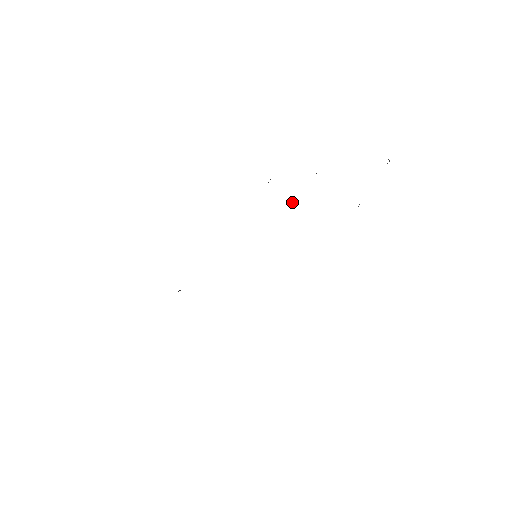
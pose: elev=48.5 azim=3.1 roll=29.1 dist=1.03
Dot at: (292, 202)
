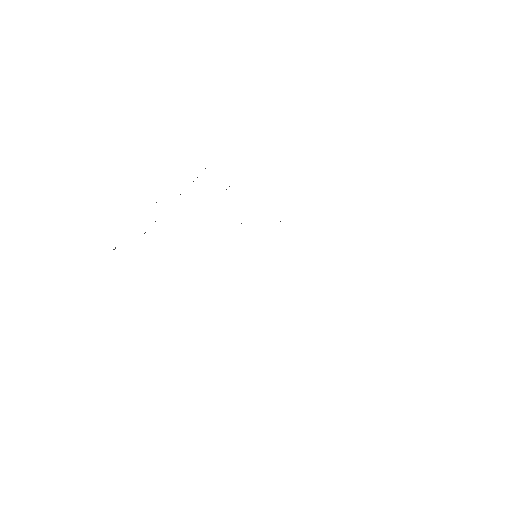
Dot at: occluded
